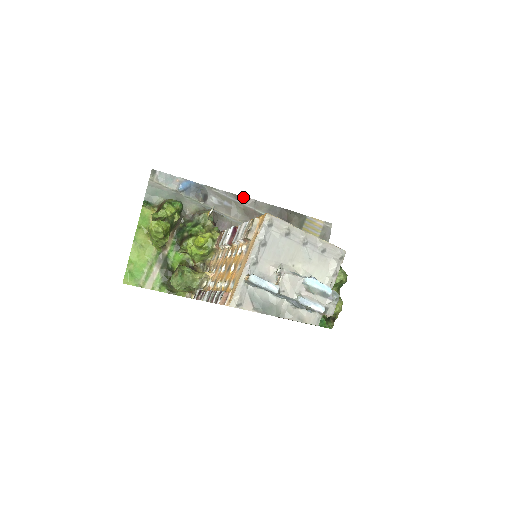
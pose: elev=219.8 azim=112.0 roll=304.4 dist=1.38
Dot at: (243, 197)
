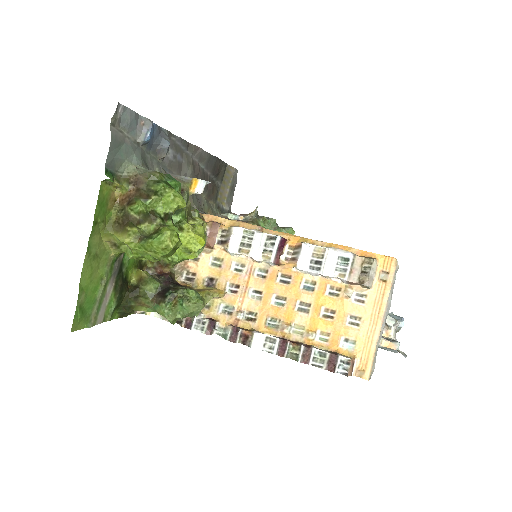
Dot at: (194, 146)
